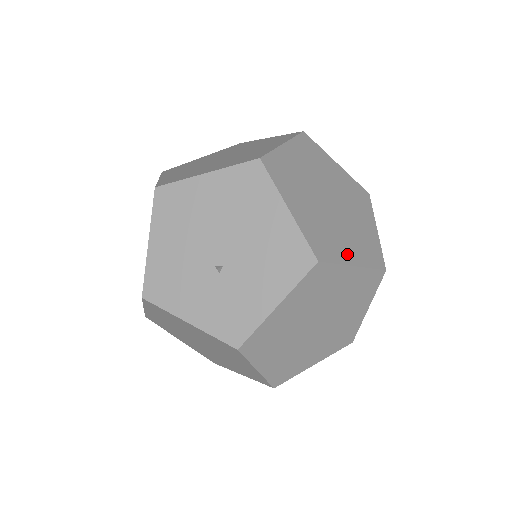
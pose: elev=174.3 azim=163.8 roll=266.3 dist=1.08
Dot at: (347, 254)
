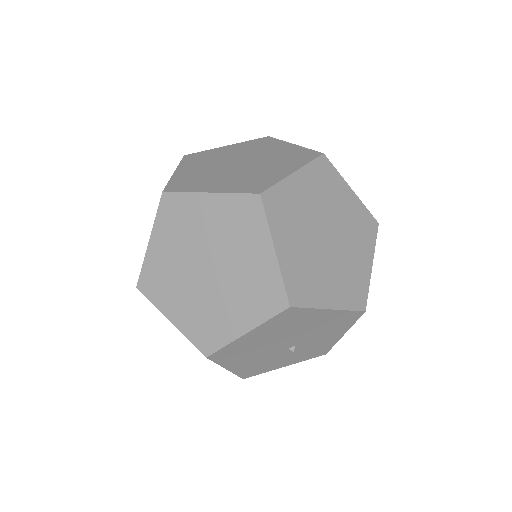
Dot at: (365, 266)
